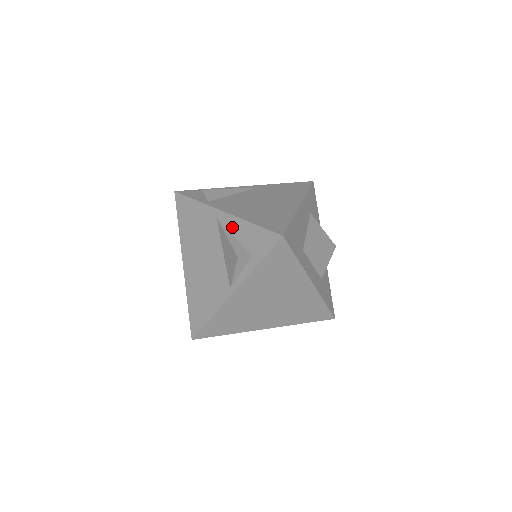
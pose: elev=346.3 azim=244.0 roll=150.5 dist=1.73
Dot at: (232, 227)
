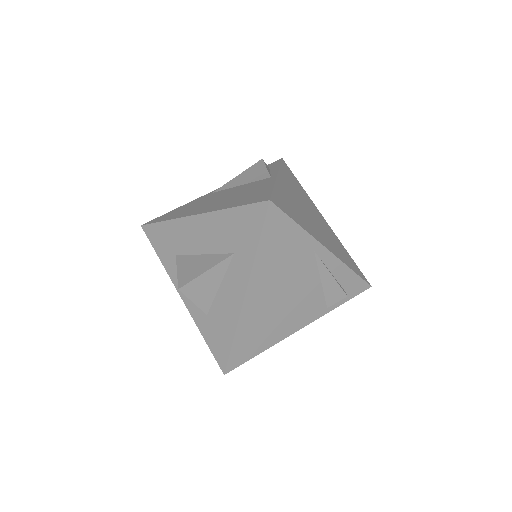
Dot at: occluded
